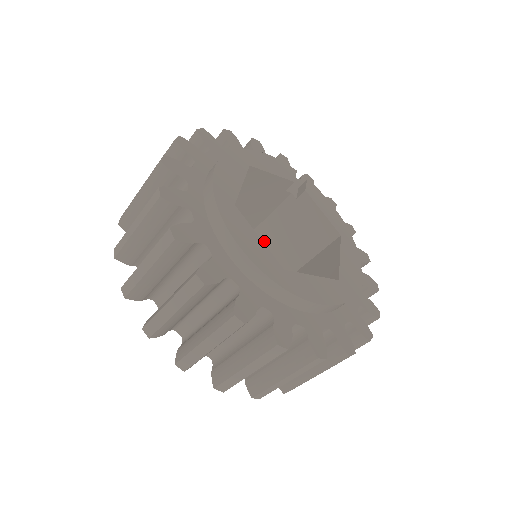
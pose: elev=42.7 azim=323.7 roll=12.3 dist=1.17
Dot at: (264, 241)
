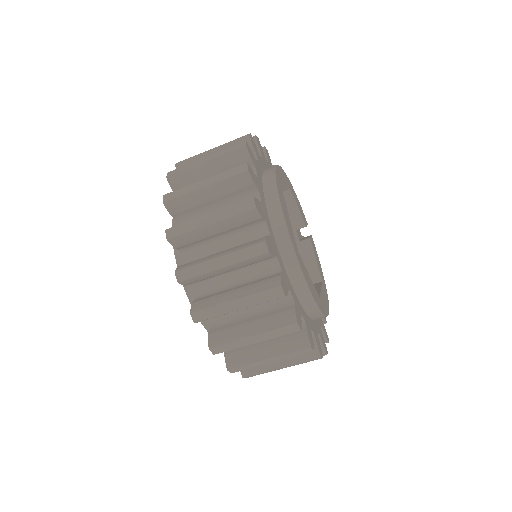
Dot at: occluded
